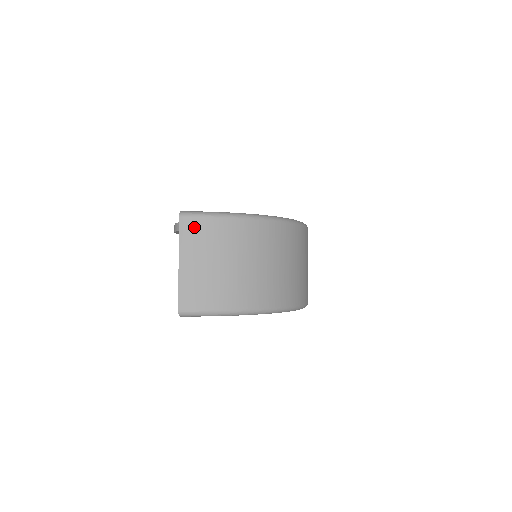
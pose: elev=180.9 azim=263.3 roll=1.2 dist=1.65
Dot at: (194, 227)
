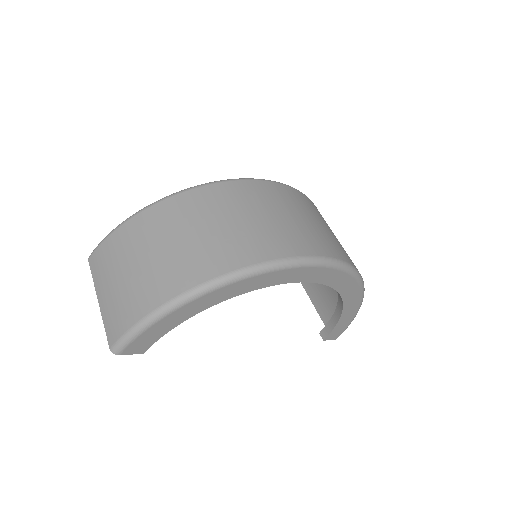
Dot at: (98, 258)
